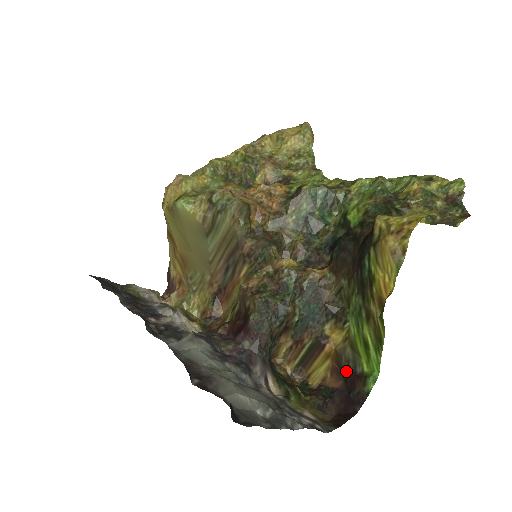
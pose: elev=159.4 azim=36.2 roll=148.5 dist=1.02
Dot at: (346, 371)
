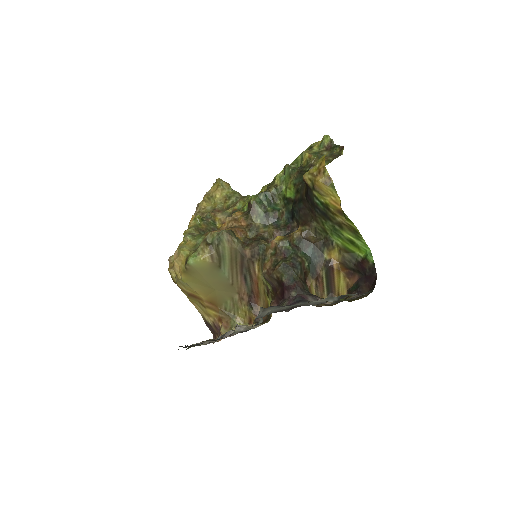
Dot at: (354, 267)
